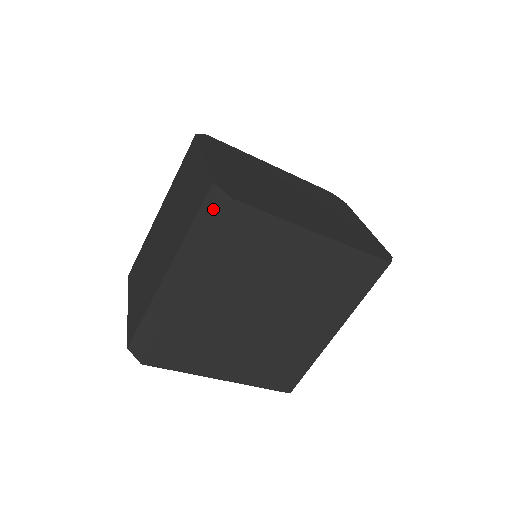
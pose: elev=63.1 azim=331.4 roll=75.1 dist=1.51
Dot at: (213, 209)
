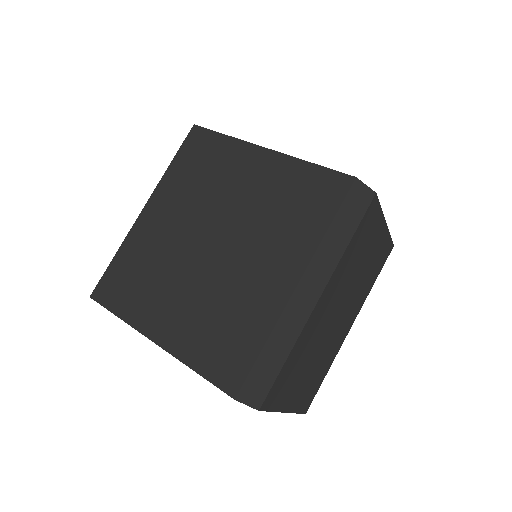
Dot at: occluded
